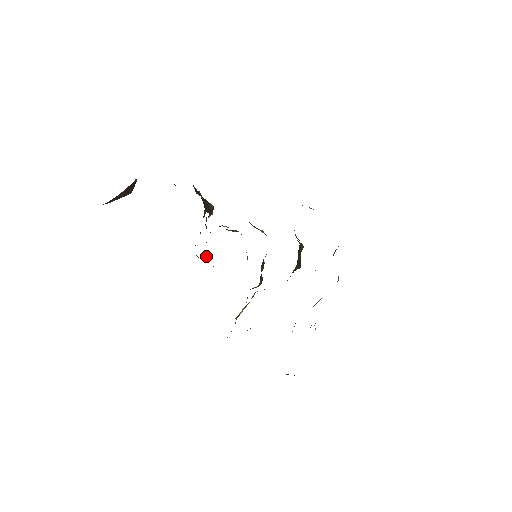
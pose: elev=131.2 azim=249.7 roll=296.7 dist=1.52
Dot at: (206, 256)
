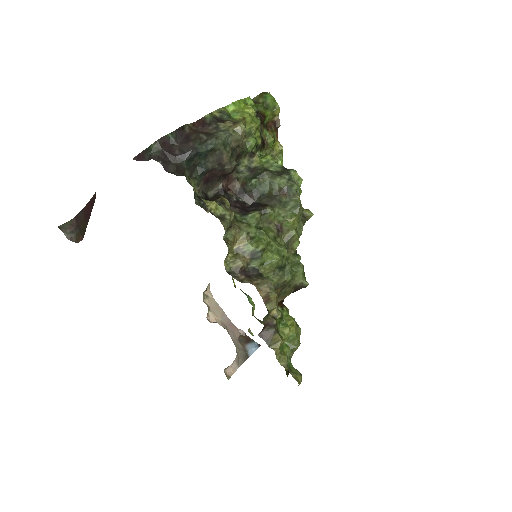
Dot at: (269, 144)
